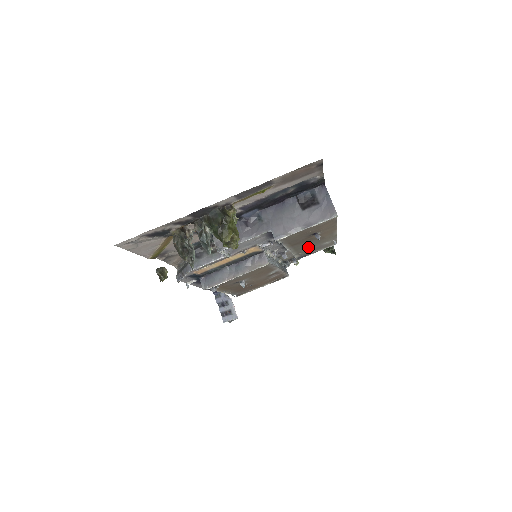
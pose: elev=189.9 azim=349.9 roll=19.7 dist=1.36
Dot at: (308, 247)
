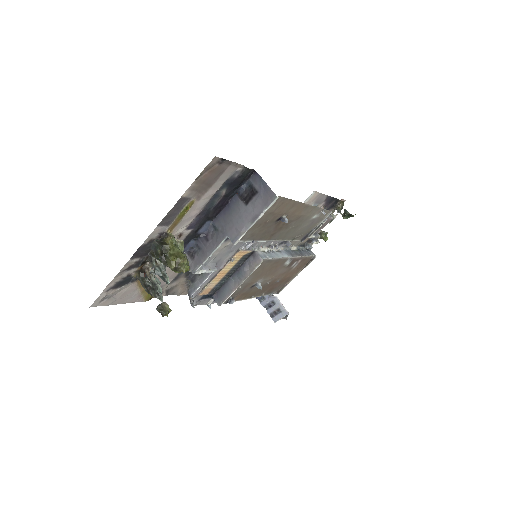
Dot at: (297, 229)
